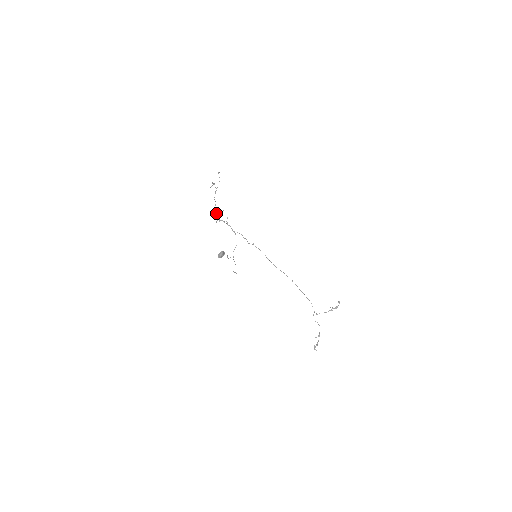
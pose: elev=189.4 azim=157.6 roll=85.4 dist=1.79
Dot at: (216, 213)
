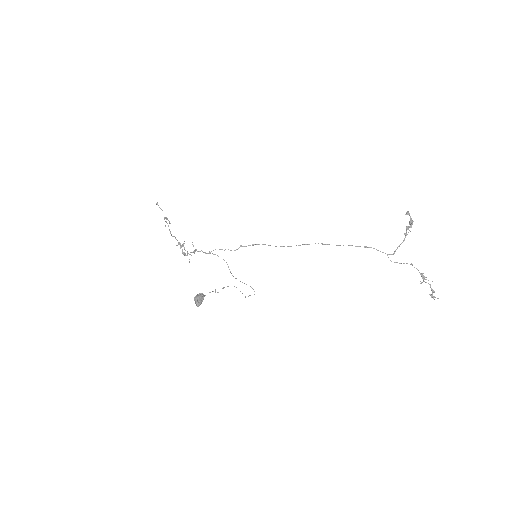
Dot at: occluded
